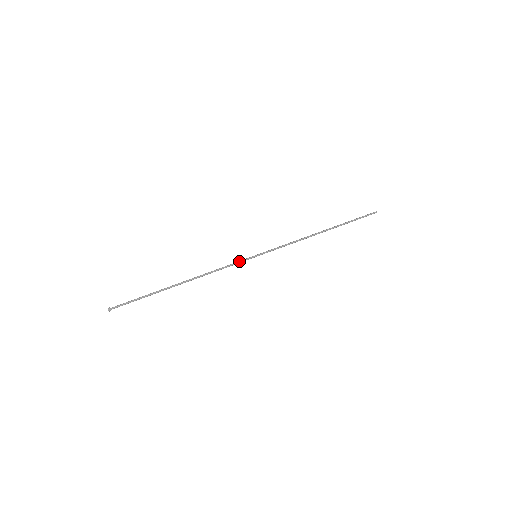
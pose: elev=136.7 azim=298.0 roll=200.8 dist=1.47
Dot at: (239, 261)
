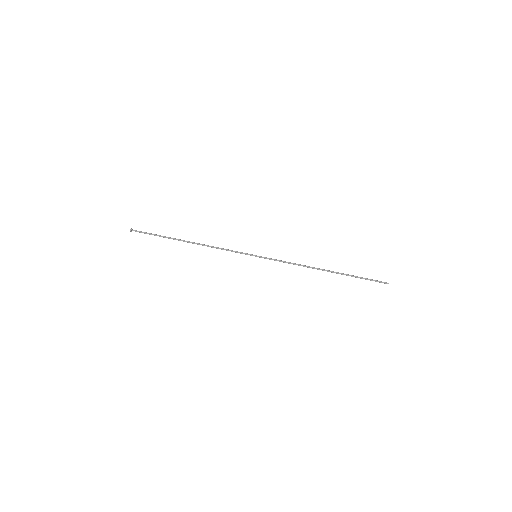
Dot at: (240, 253)
